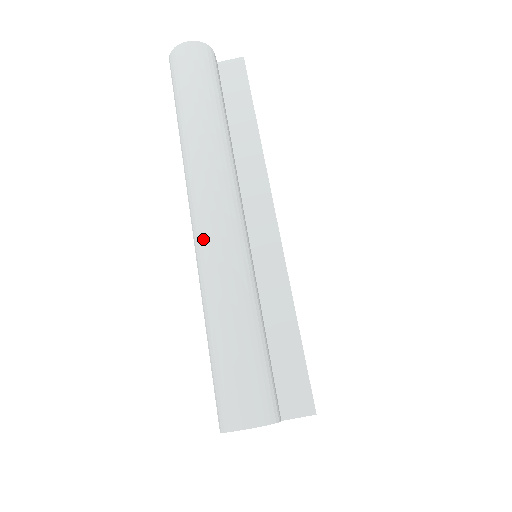
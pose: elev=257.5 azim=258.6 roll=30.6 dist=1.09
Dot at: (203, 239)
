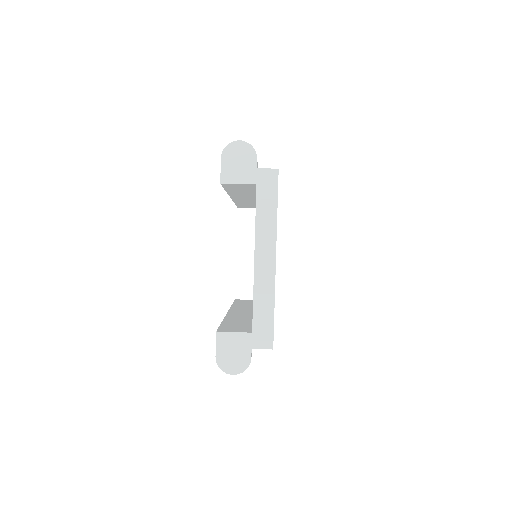
Dot at: occluded
